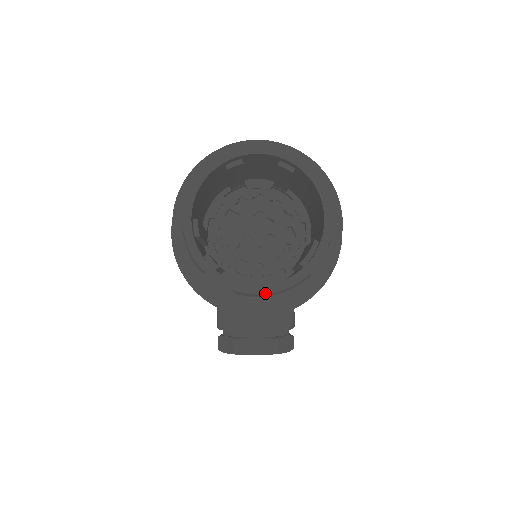
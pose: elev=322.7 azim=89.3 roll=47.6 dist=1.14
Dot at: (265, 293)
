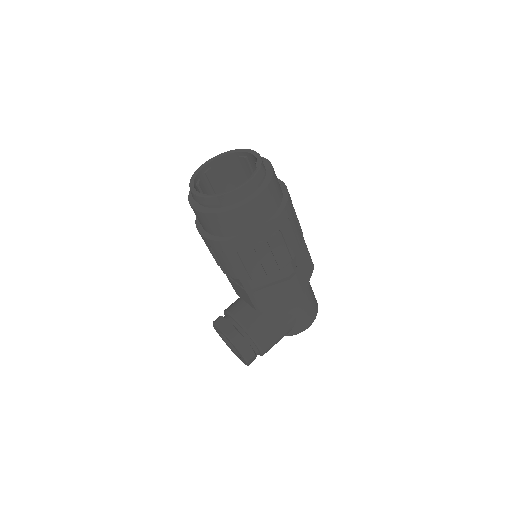
Dot at: (197, 195)
